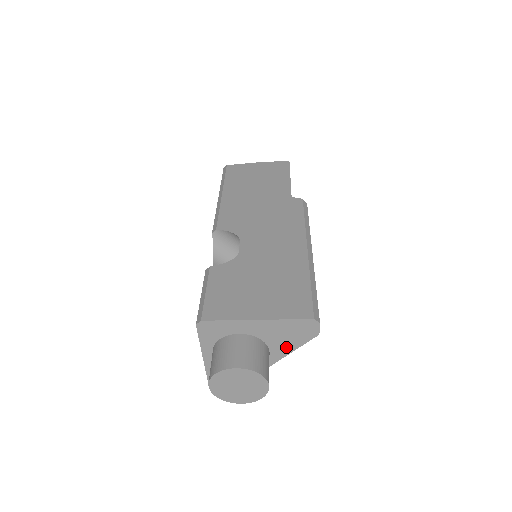
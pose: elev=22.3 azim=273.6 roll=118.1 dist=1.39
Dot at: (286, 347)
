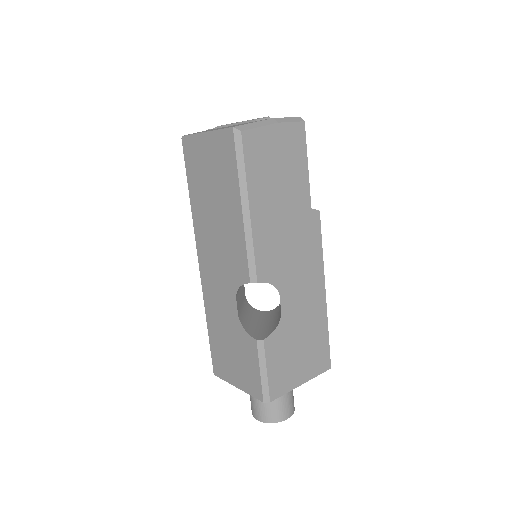
Dot at: occluded
